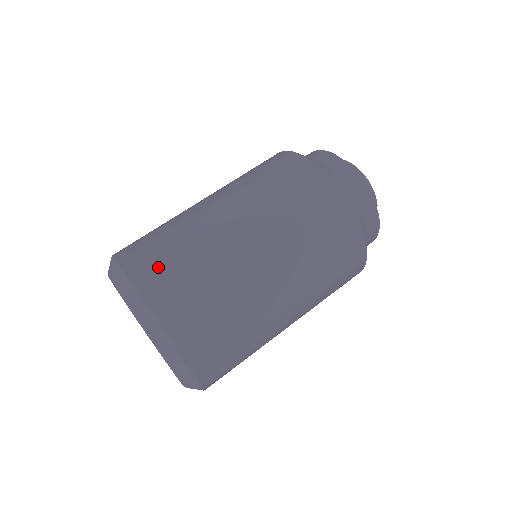
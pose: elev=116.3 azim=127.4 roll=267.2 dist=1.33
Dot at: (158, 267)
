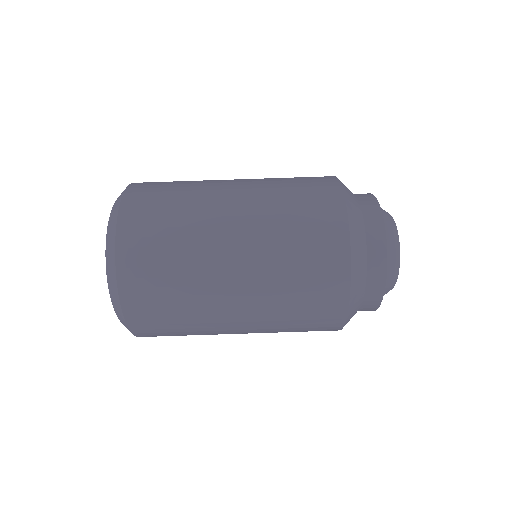
Dot at: (145, 259)
